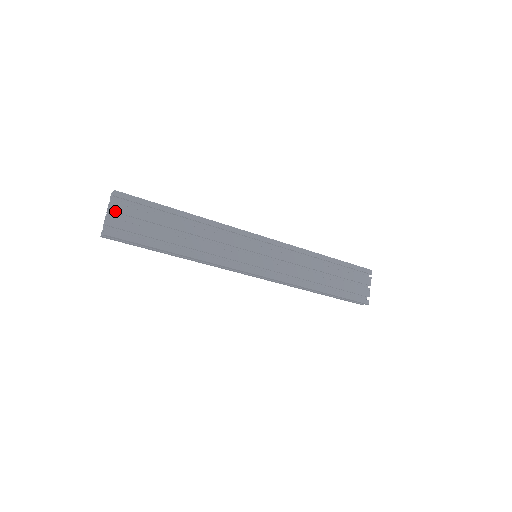
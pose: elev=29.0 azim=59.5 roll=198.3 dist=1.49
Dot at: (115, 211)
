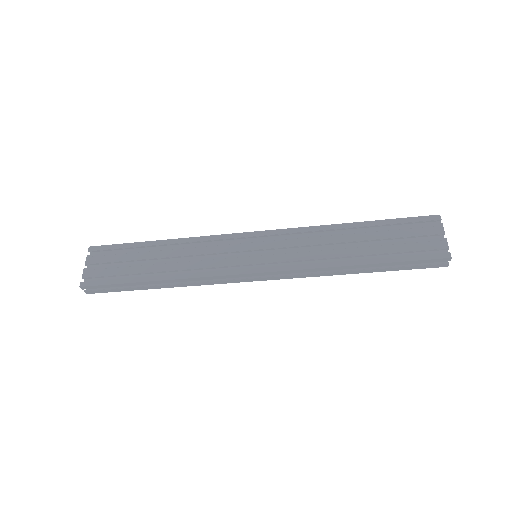
Dot at: (90, 264)
